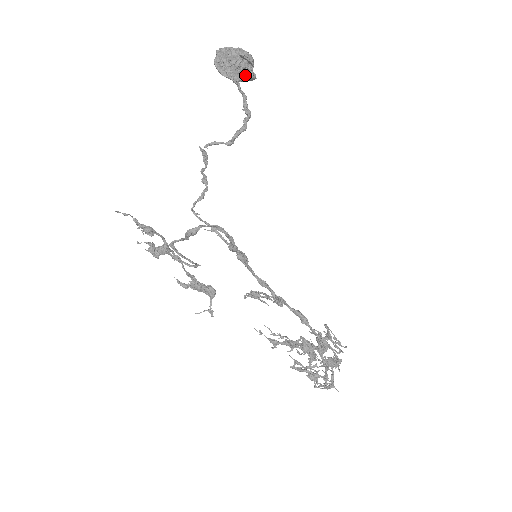
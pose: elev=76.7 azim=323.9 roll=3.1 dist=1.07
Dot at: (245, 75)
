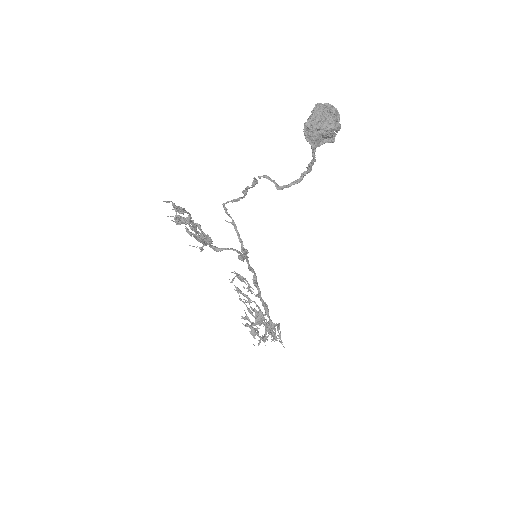
Dot at: (326, 139)
